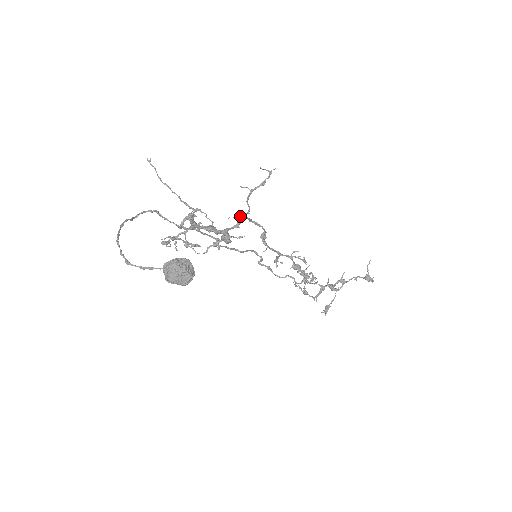
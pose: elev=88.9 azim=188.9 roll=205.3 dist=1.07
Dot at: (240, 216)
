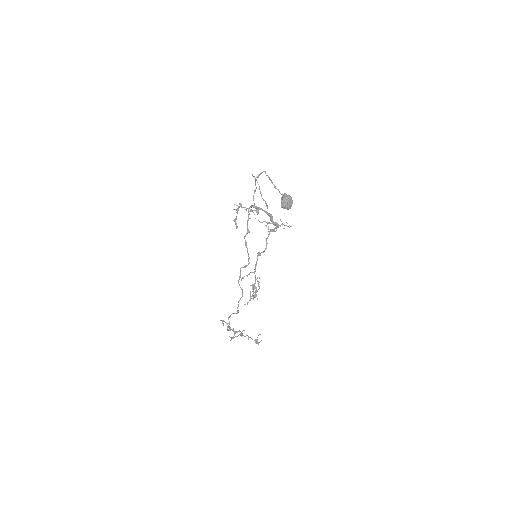
Dot at: occluded
